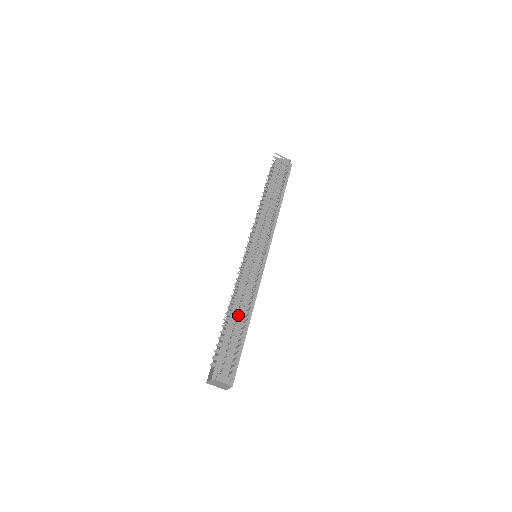
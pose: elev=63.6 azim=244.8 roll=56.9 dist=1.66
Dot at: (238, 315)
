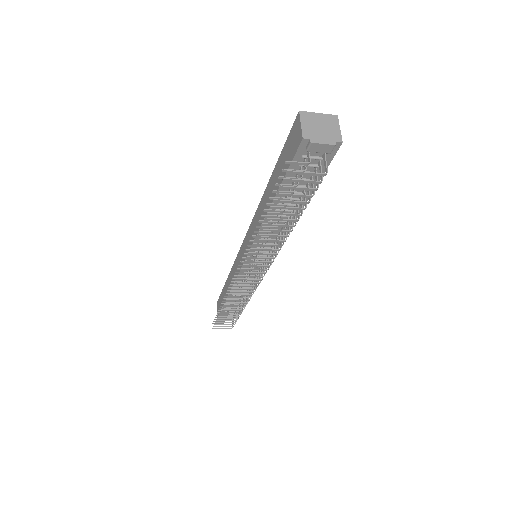
Dot at: occluded
